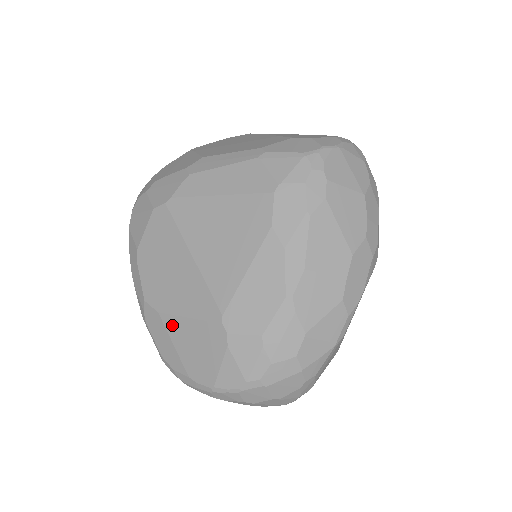
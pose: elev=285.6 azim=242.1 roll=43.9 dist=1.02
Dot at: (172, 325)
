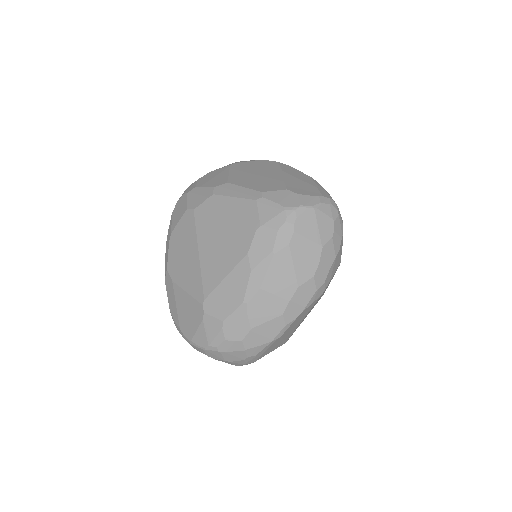
Dot at: (178, 293)
